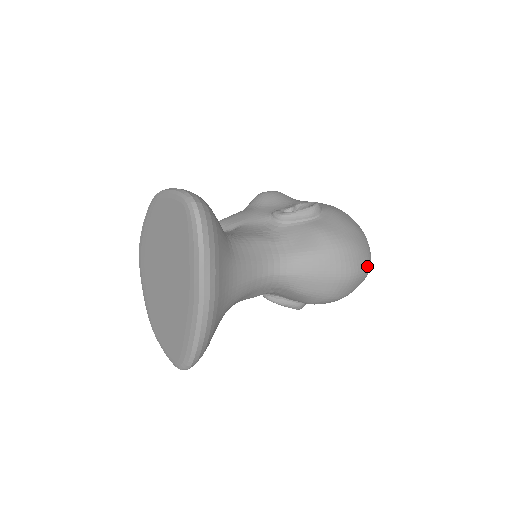
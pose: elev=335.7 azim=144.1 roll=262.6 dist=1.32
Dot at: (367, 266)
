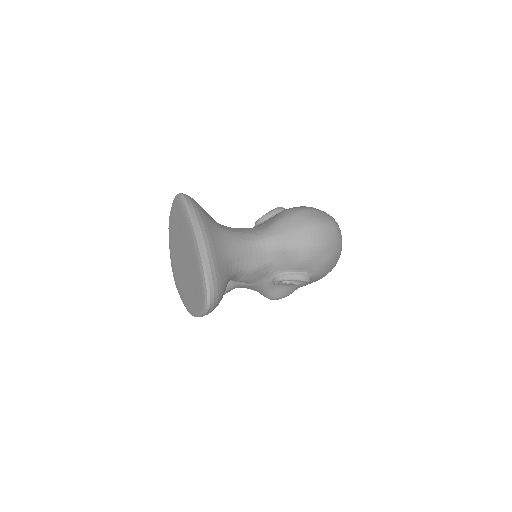
Dot at: (330, 220)
